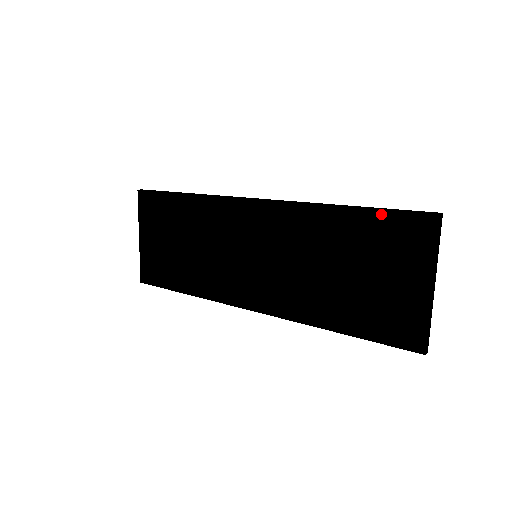
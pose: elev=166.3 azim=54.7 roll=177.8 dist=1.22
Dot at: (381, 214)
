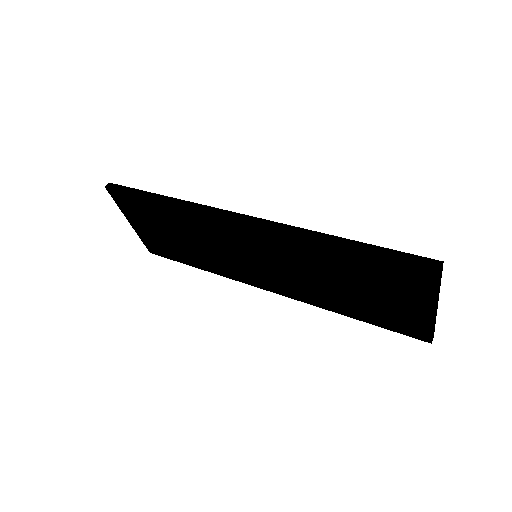
Dot at: (378, 257)
